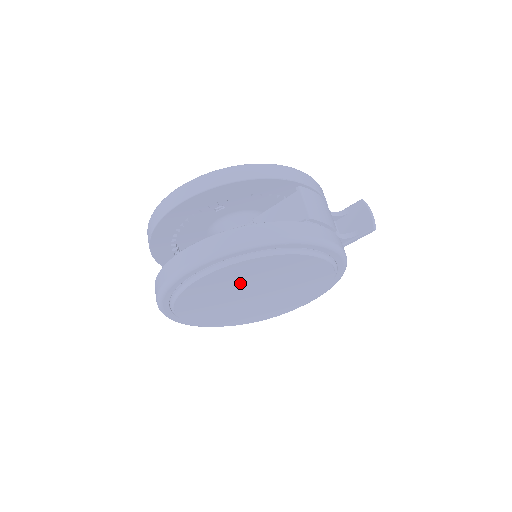
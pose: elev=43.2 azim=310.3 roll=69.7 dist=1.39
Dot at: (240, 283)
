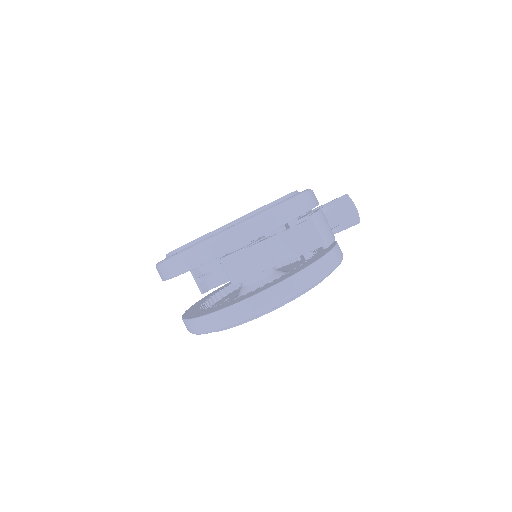
Dot at: occluded
